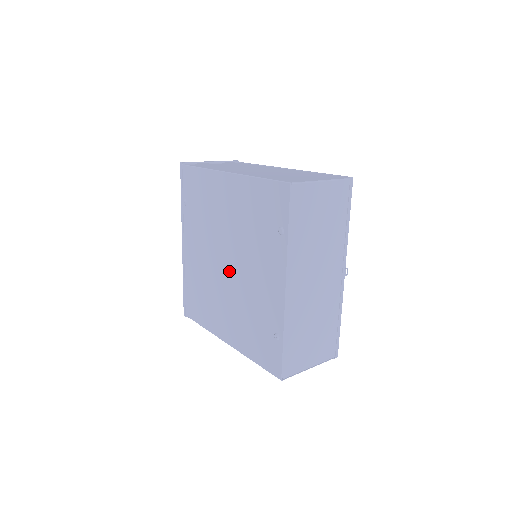
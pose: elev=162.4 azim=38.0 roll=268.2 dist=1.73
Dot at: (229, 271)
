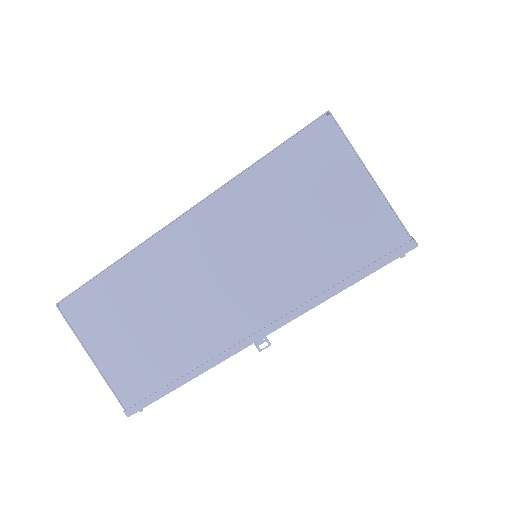
Dot at: occluded
